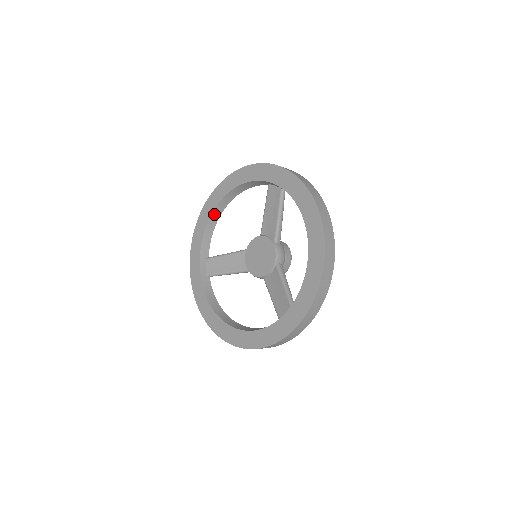
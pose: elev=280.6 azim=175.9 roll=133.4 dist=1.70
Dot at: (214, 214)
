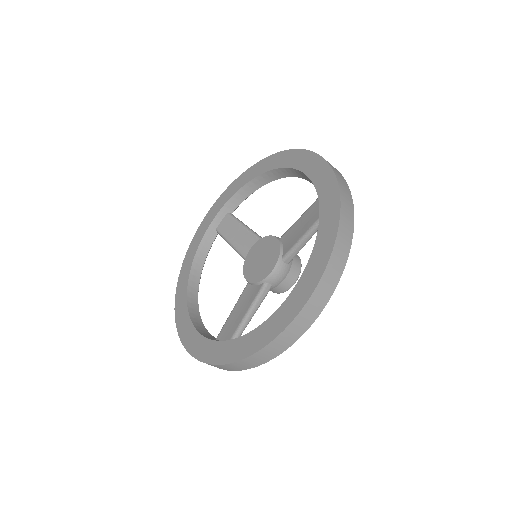
Dot at: (263, 177)
